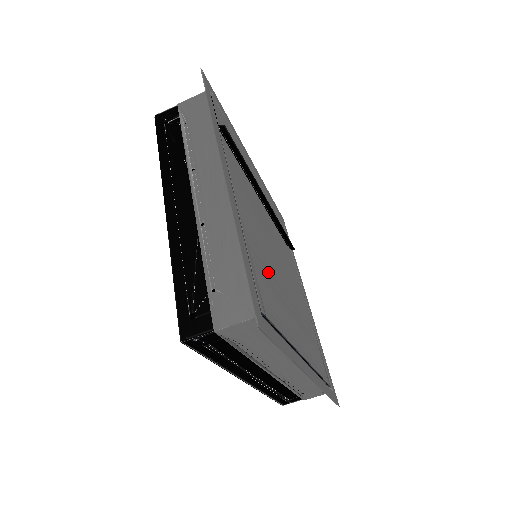
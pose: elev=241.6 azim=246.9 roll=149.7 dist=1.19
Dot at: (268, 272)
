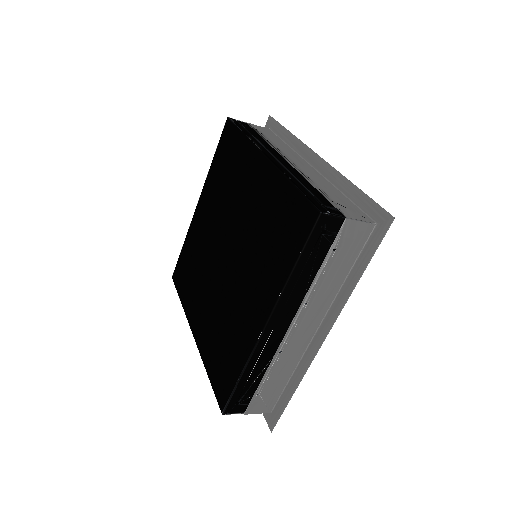
Dot at: occluded
